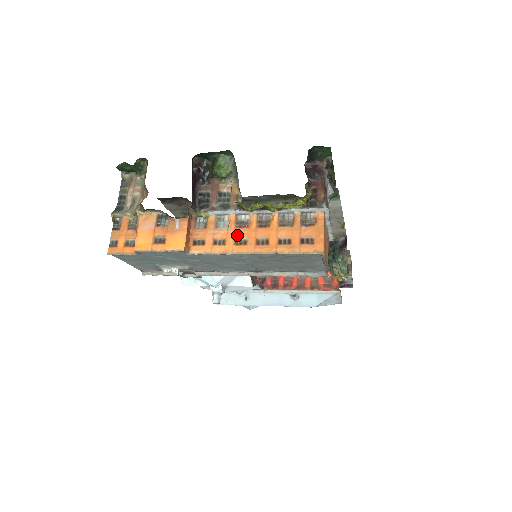
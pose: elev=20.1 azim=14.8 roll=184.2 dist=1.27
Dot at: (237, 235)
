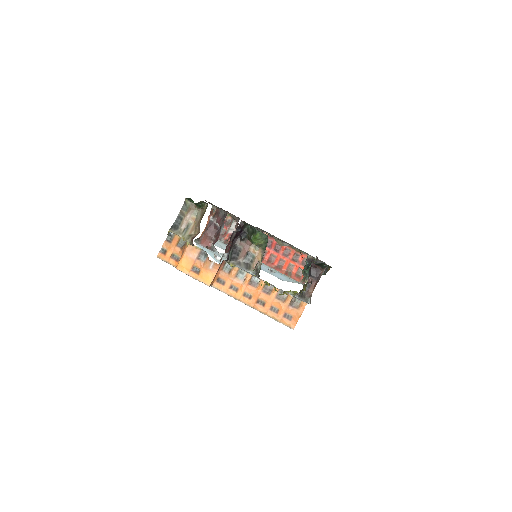
Dot at: (247, 290)
